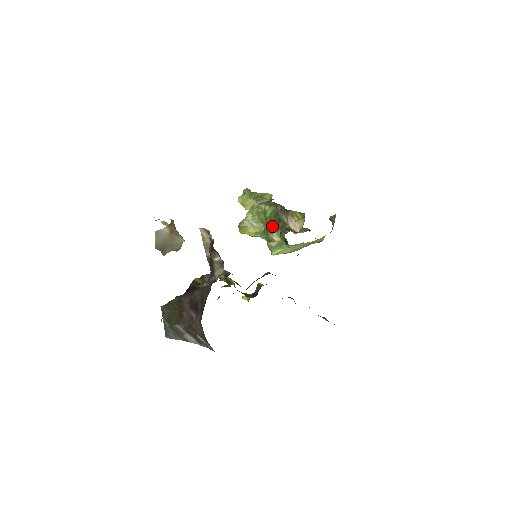
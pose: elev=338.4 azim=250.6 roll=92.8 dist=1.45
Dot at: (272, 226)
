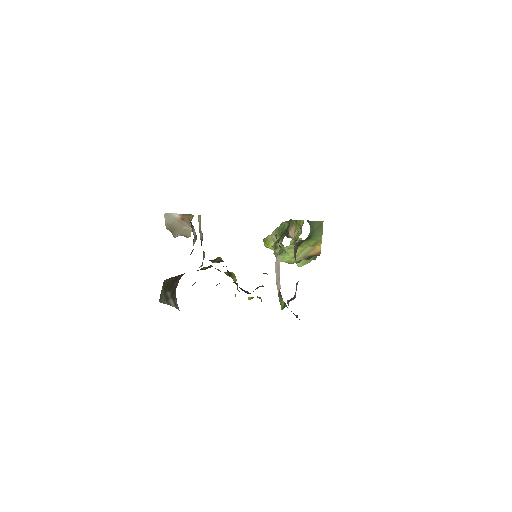
Dot at: (281, 236)
